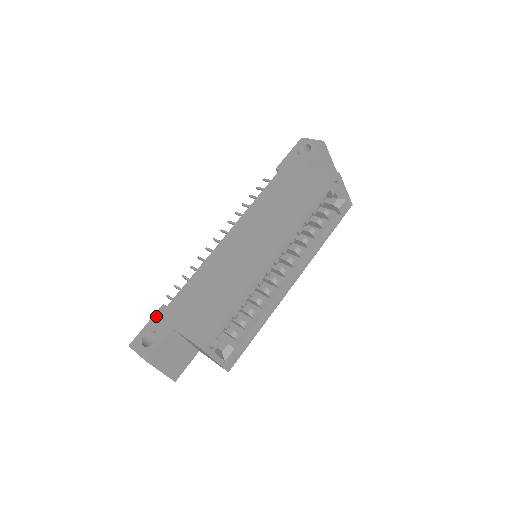
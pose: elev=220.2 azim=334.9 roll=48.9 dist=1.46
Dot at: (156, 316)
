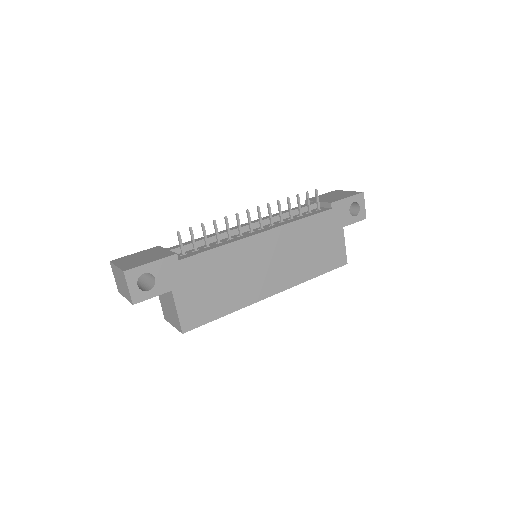
Dot at: (165, 262)
